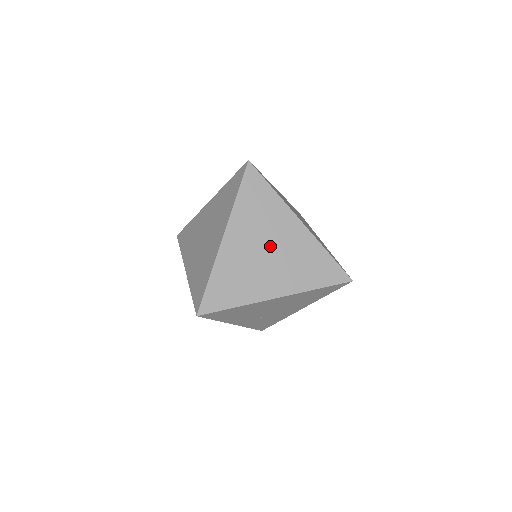
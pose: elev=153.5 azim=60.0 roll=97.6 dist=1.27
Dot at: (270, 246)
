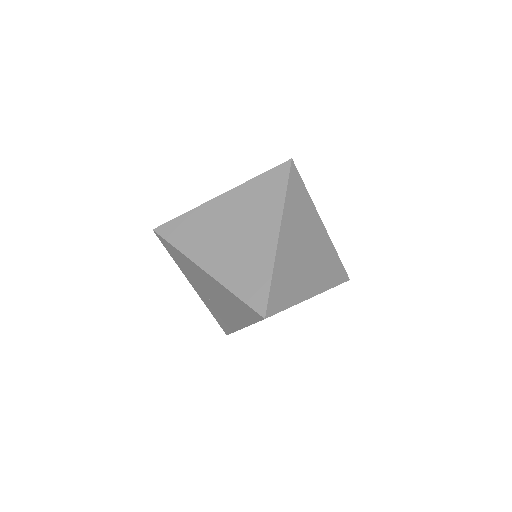
Dot at: (239, 230)
